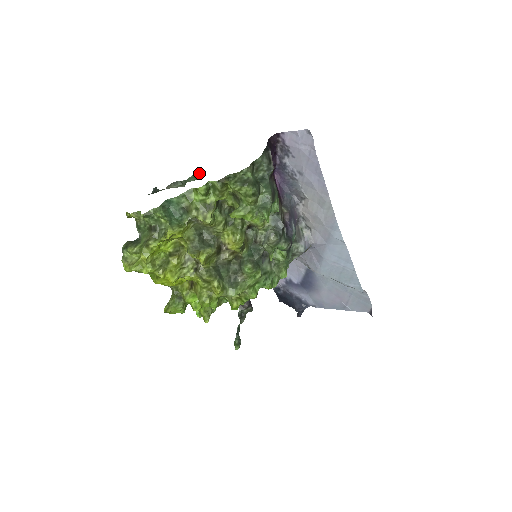
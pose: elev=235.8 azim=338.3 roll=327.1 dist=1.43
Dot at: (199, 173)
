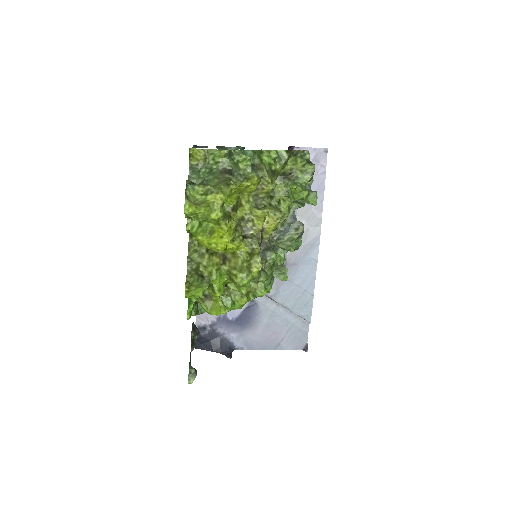
Dot at: (240, 149)
